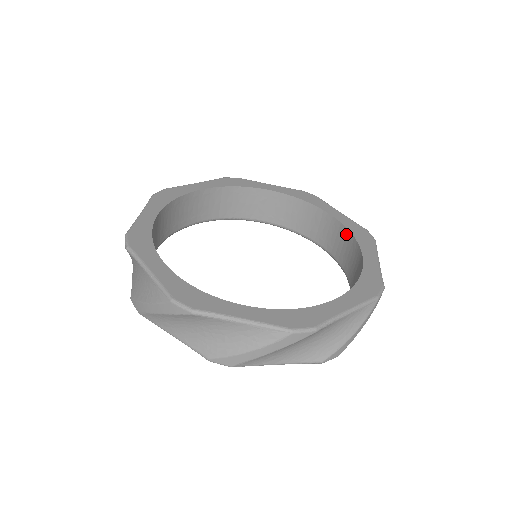
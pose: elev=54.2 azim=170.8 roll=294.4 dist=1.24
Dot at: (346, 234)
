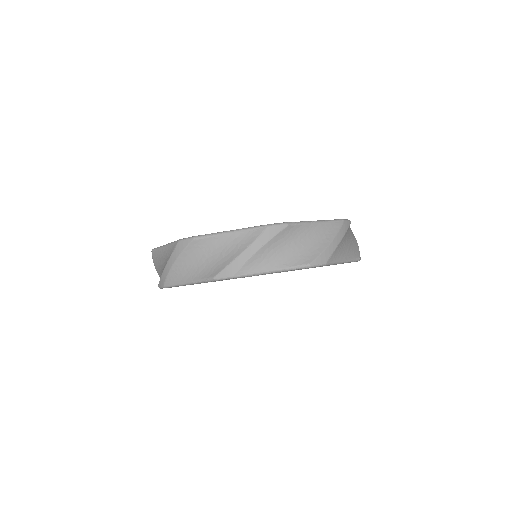
Dot at: occluded
